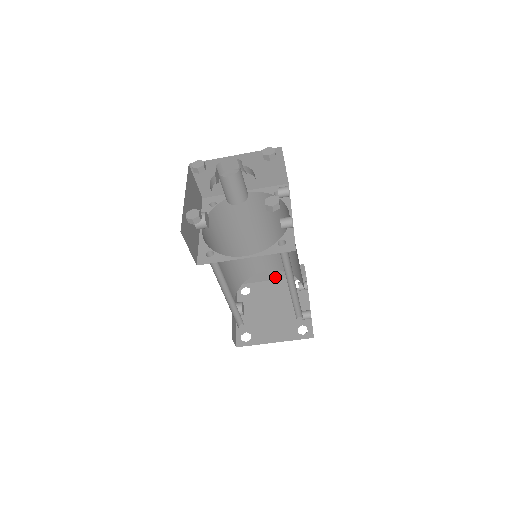
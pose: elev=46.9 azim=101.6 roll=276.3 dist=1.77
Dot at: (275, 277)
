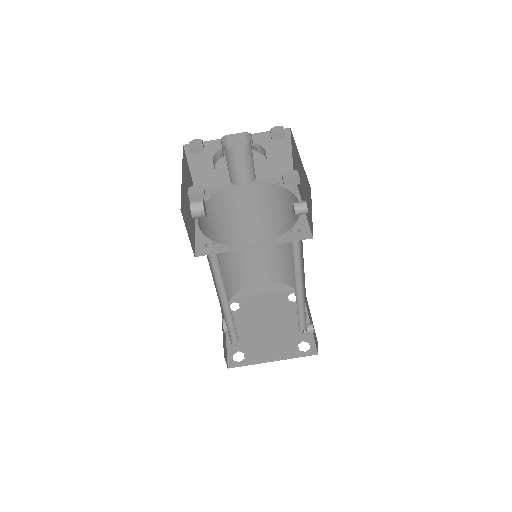
Dot at: (267, 290)
